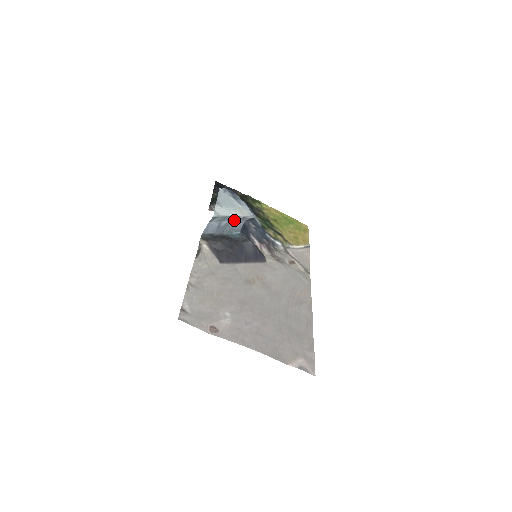
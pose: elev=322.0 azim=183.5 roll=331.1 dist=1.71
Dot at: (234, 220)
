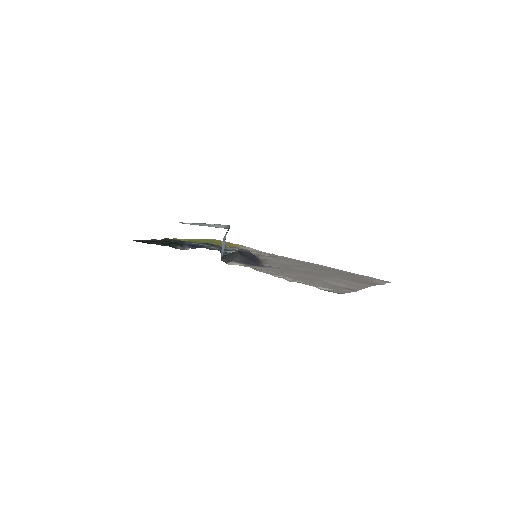
Dot at: occluded
